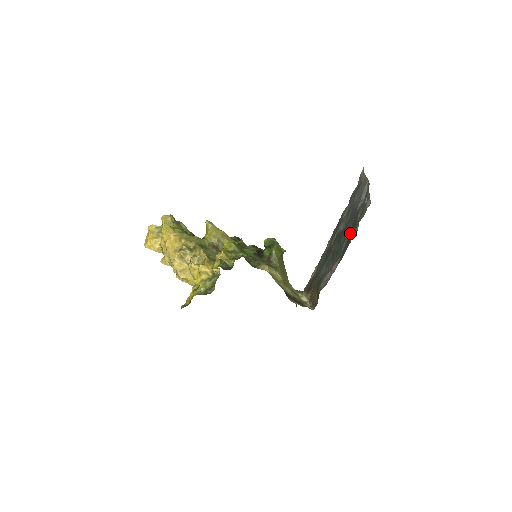
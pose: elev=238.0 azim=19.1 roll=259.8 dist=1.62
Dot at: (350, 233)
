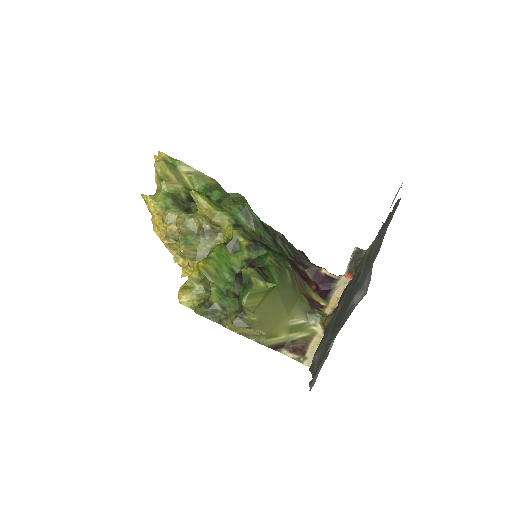
Dot at: occluded
